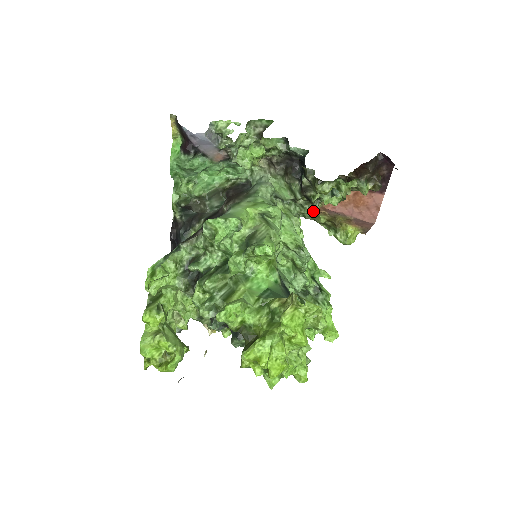
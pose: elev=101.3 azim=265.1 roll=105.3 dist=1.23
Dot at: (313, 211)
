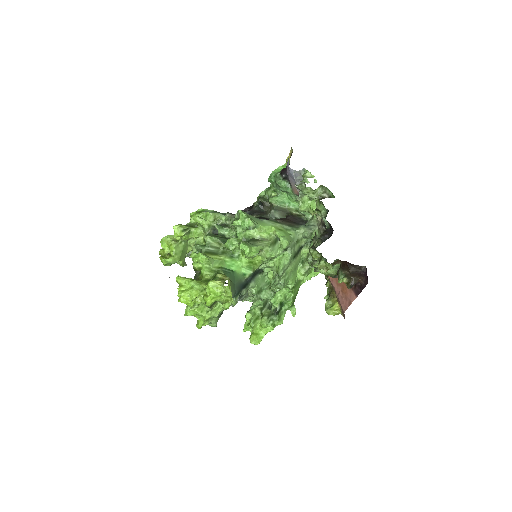
Dot at: (318, 269)
